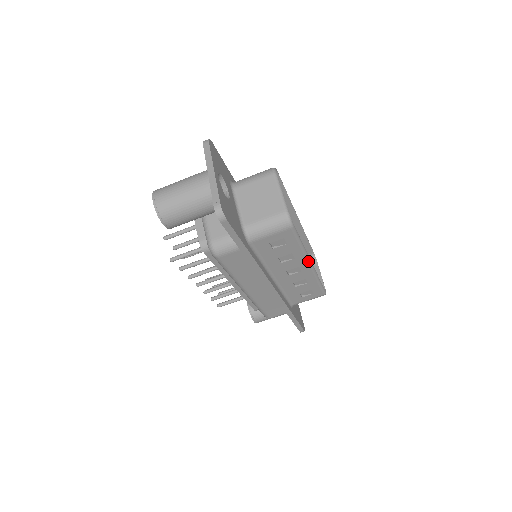
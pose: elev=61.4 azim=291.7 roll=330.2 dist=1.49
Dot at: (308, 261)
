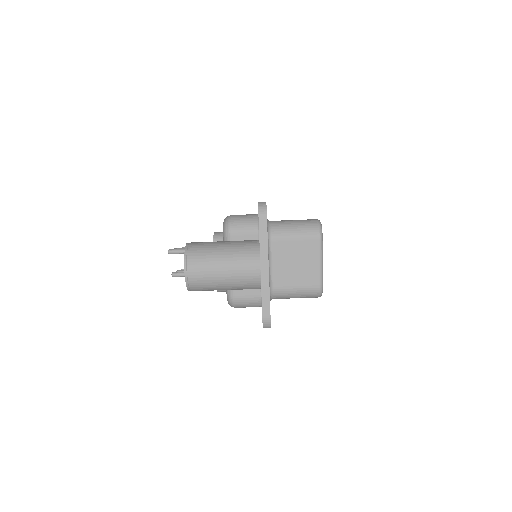
Dot at: occluded
